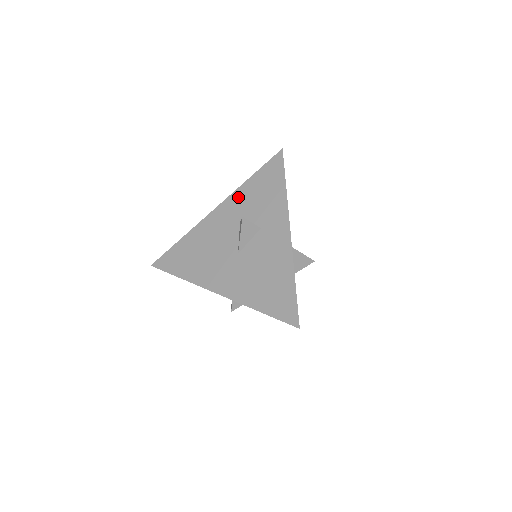
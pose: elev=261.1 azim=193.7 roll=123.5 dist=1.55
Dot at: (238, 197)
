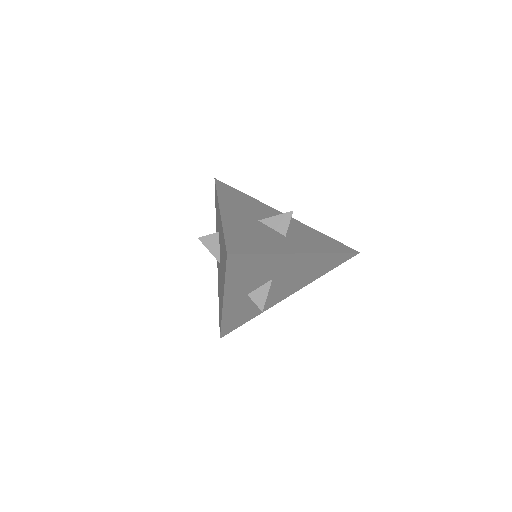
Dot at: occluded
